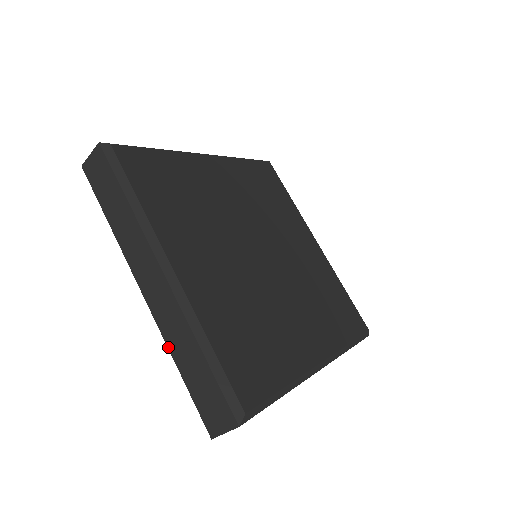
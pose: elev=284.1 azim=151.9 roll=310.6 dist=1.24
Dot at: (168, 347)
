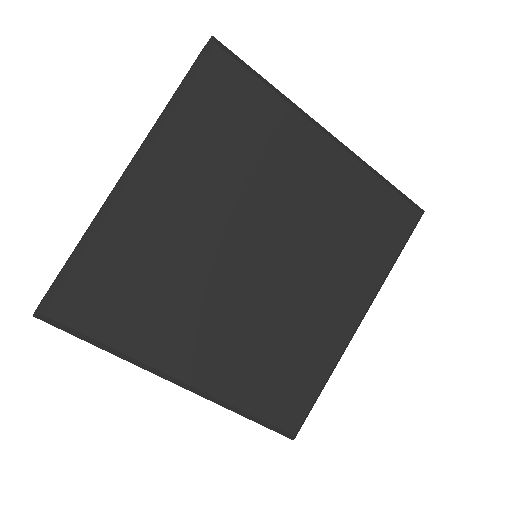
Dot at: occluded
